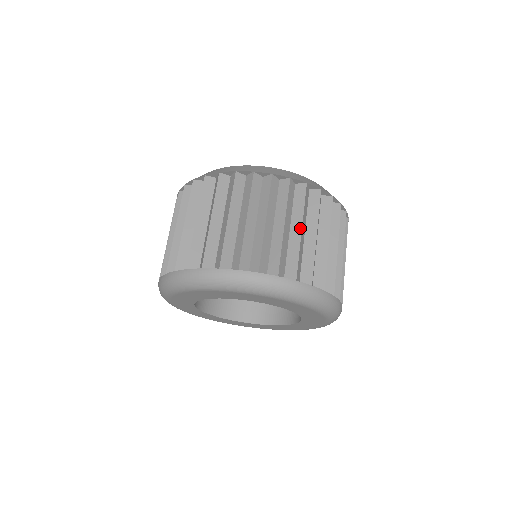
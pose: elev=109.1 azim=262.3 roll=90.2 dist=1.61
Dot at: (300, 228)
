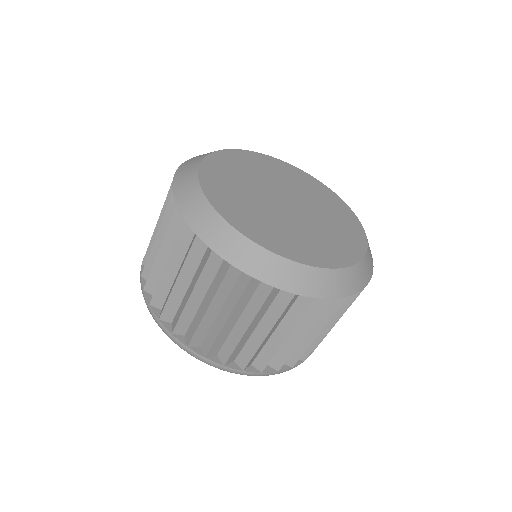
Dot at: (286, 336)
